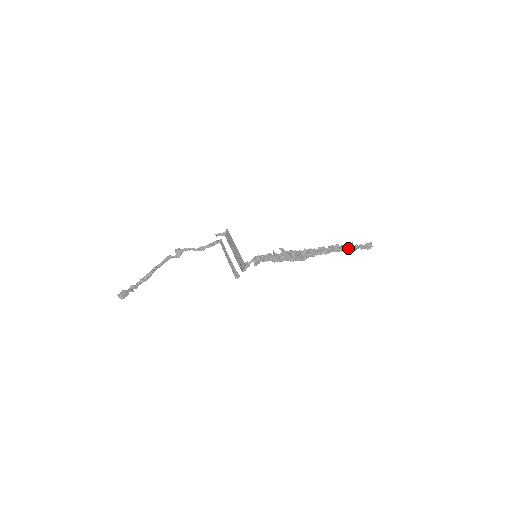
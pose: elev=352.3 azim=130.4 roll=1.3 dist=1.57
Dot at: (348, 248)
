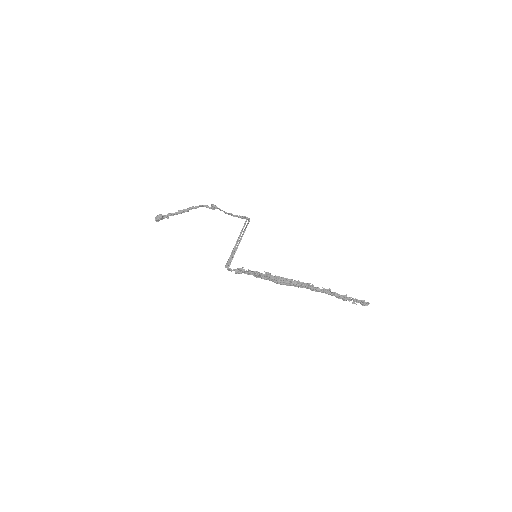
Dot at: (338, 296)
